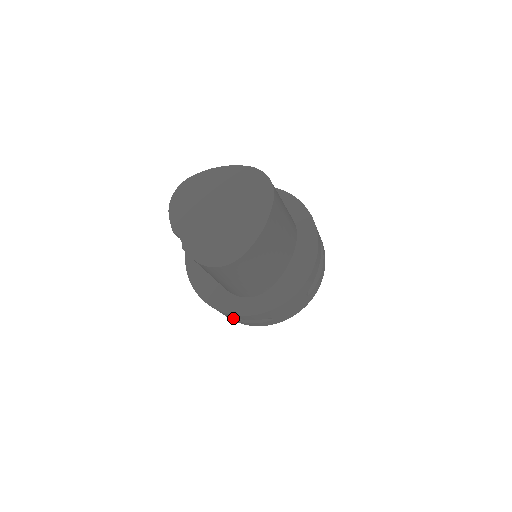
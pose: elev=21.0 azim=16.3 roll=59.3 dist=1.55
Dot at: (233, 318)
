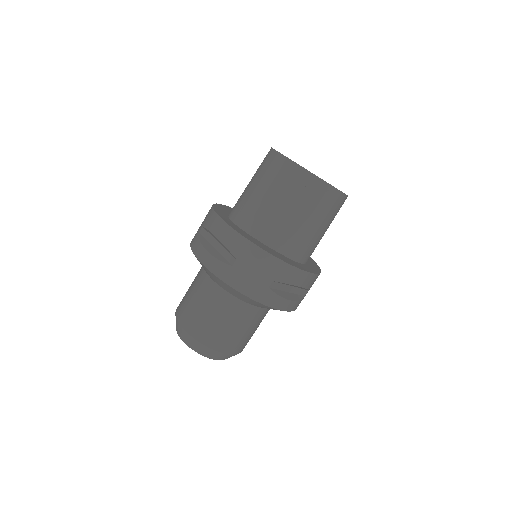
Dot at: (283, 297)
